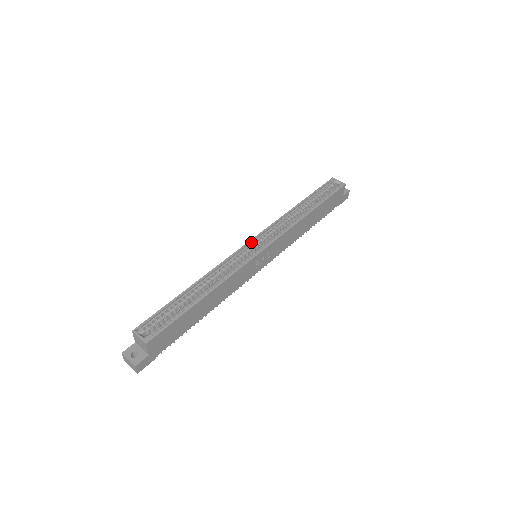
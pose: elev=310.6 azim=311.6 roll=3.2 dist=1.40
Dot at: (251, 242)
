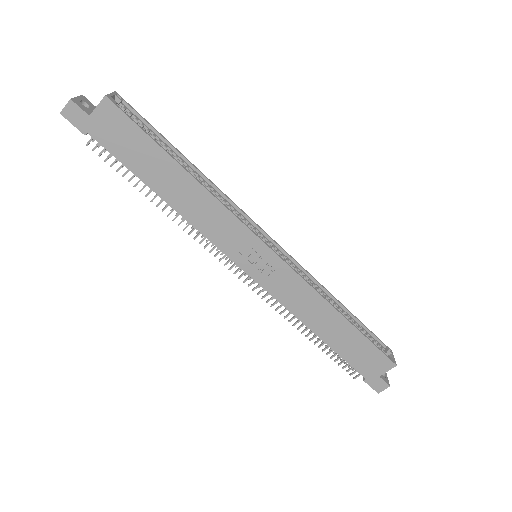
Dot at: (271, 240)
